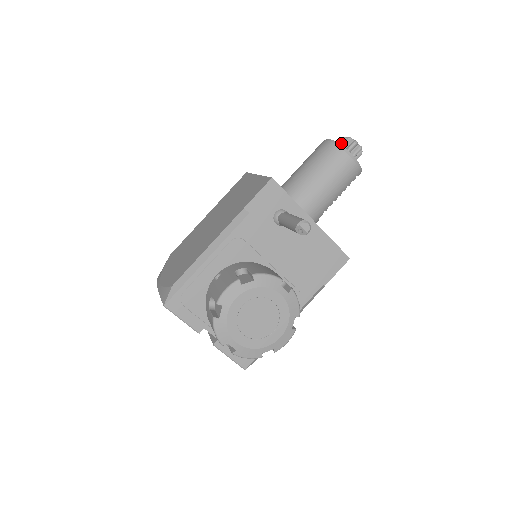
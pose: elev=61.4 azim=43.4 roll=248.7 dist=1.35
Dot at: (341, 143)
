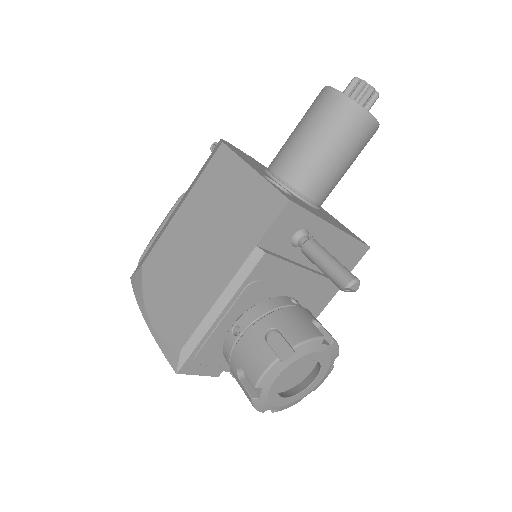
Dot at: (350, 88)
